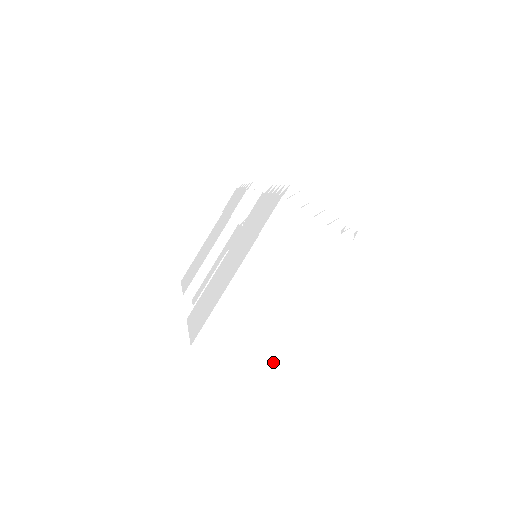
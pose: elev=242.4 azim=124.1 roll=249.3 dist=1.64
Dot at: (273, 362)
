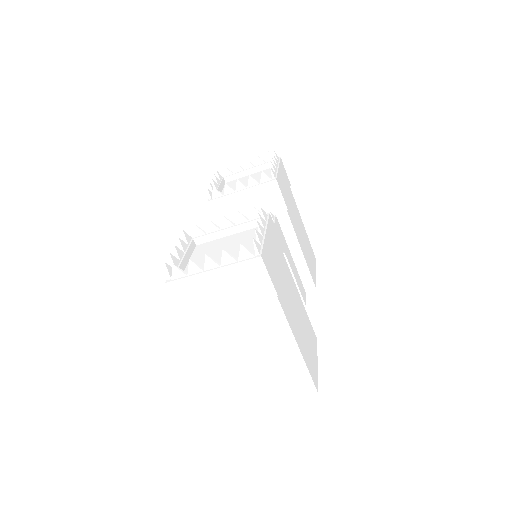
Dot at: (303, 378)
